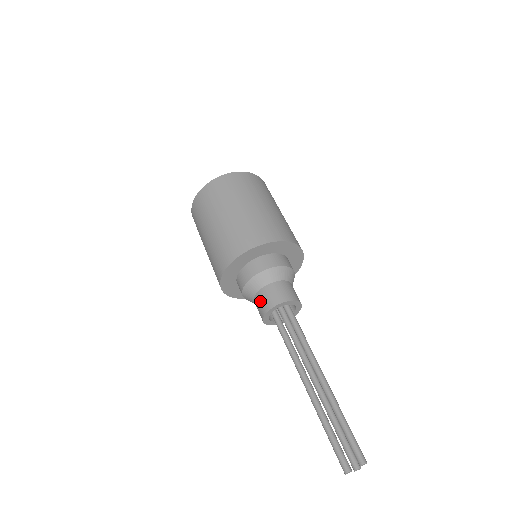
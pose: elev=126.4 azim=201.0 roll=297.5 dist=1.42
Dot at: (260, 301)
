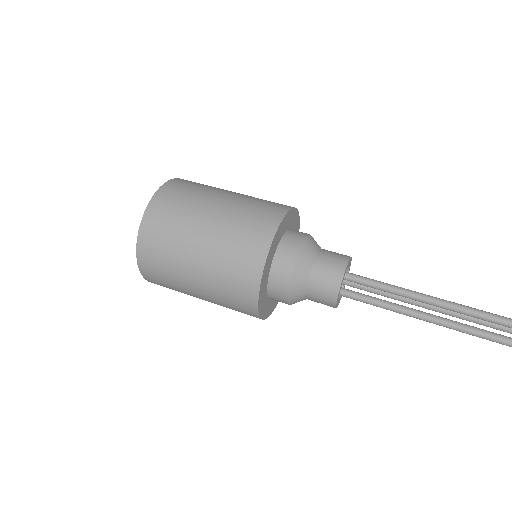
Dot at: (318, 298)
